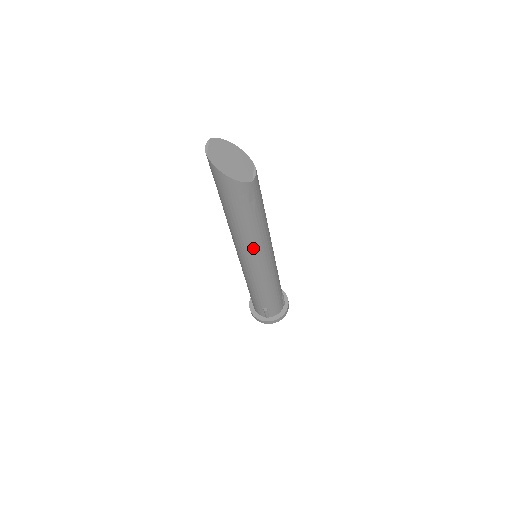
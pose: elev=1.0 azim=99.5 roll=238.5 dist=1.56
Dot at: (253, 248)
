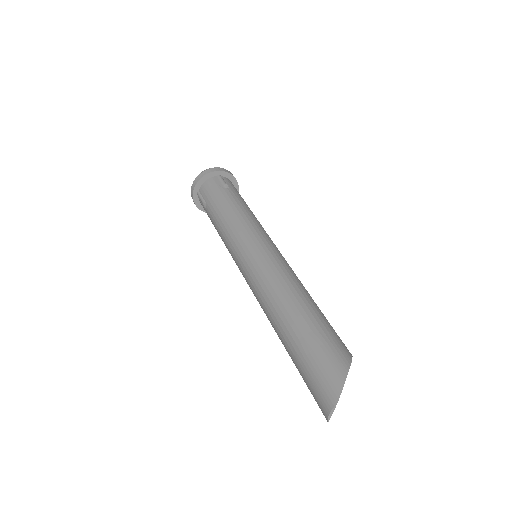
Dot at: occluded
